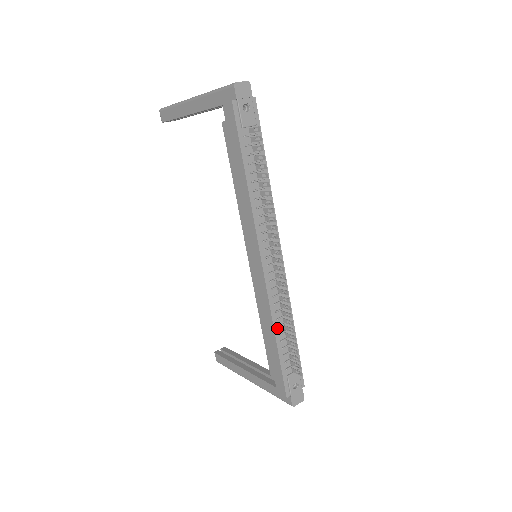
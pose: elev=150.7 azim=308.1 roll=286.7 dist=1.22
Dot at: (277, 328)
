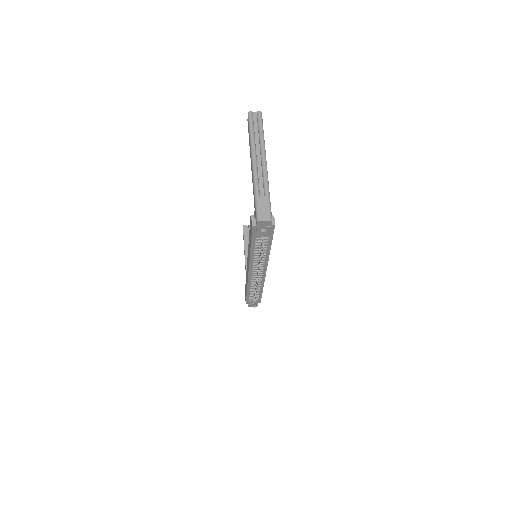
Dot at: (250, 289)
